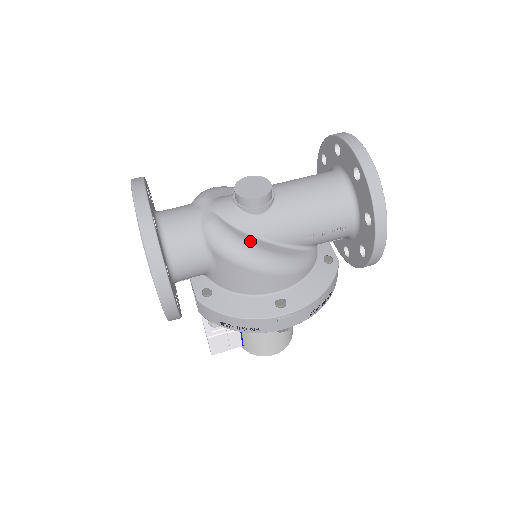
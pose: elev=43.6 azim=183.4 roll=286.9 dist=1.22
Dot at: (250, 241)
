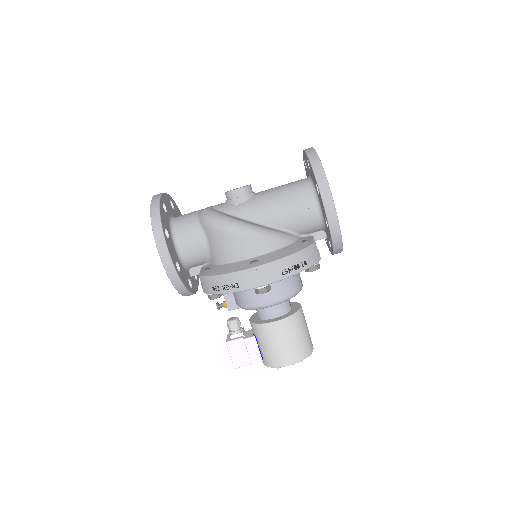
Dot at: (229, 216)
